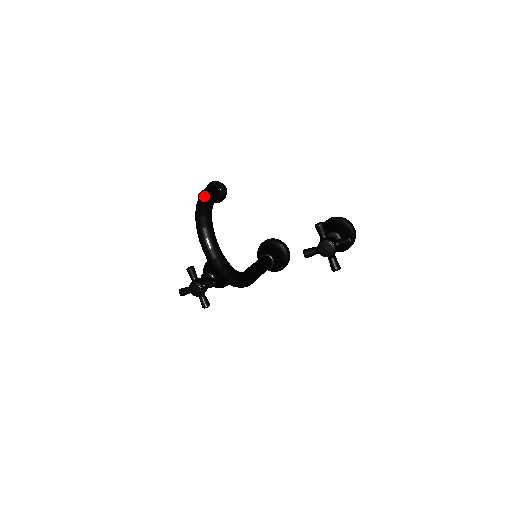
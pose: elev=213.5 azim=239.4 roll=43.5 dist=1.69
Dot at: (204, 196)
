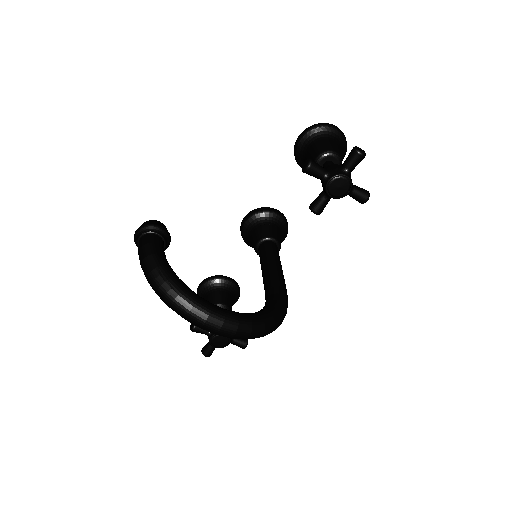
Dot at: (149, 267)
